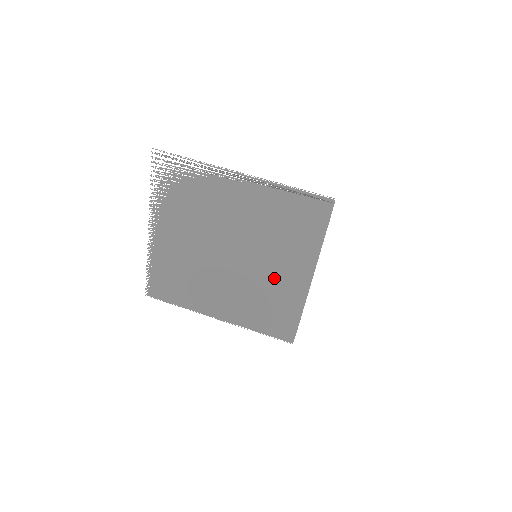
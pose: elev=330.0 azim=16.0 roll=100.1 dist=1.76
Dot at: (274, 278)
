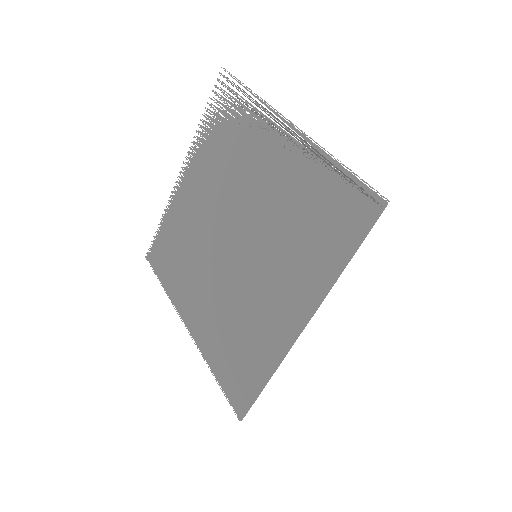
Dot at: (261, 301)
